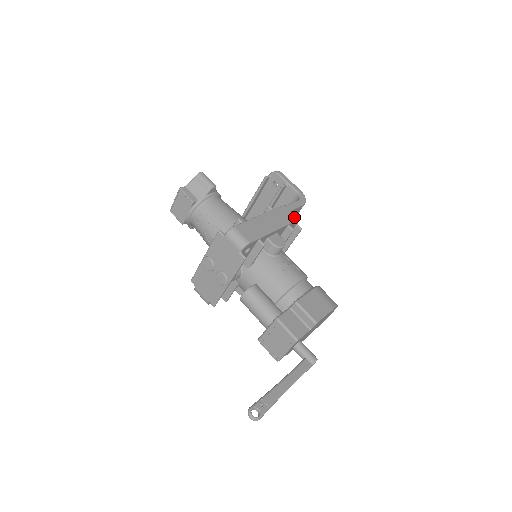
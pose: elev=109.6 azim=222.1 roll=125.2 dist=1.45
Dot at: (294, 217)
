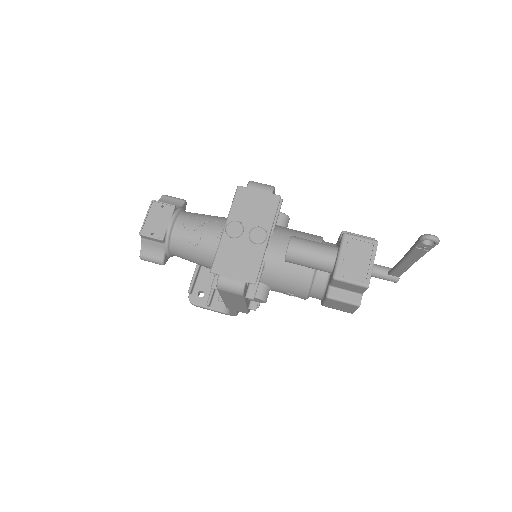
Dot at: occluded
